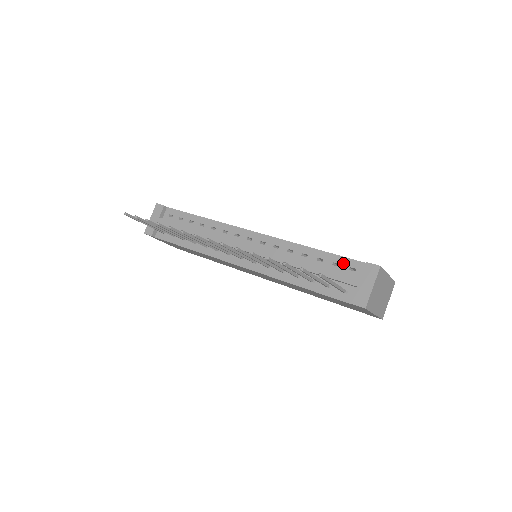
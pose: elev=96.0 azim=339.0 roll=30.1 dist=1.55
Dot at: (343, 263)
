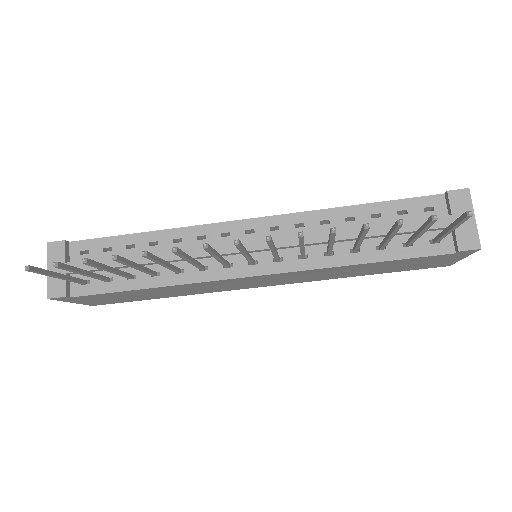
Dot at: (412, 206)
